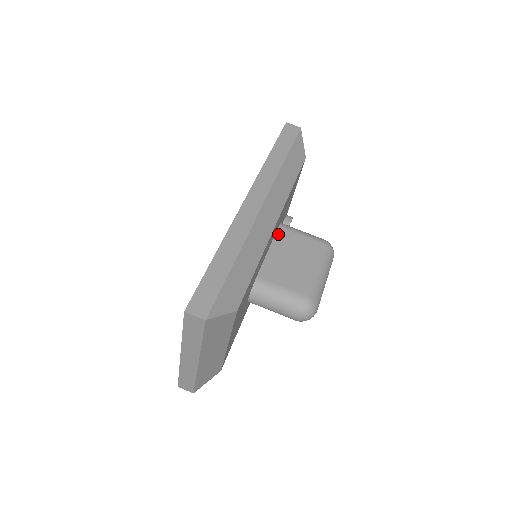
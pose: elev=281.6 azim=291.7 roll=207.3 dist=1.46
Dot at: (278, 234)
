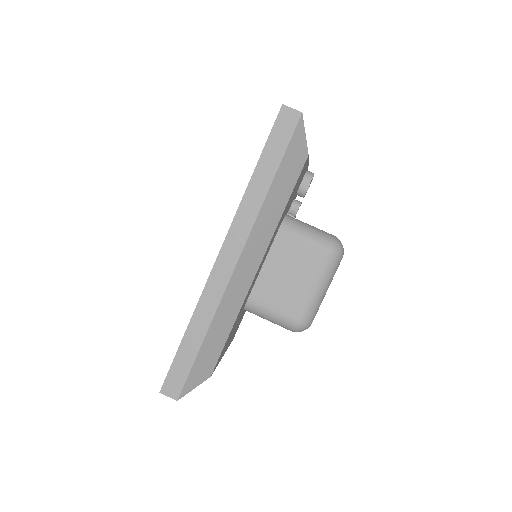
Dot at: (276, 241)
